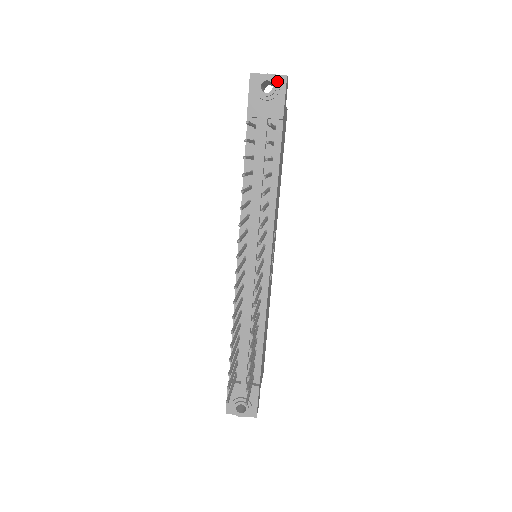
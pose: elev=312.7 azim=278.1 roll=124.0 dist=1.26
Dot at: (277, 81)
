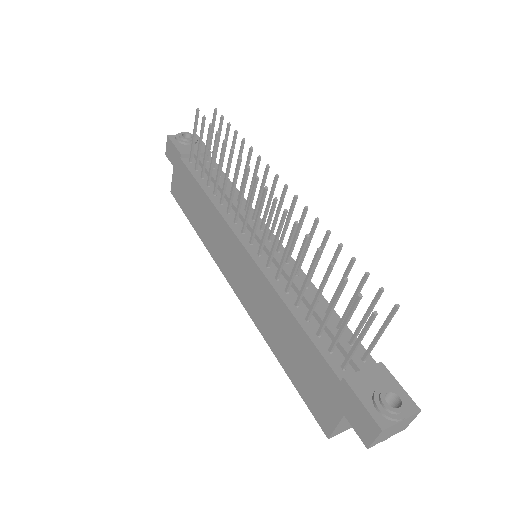
Dot at: (192, 135)
